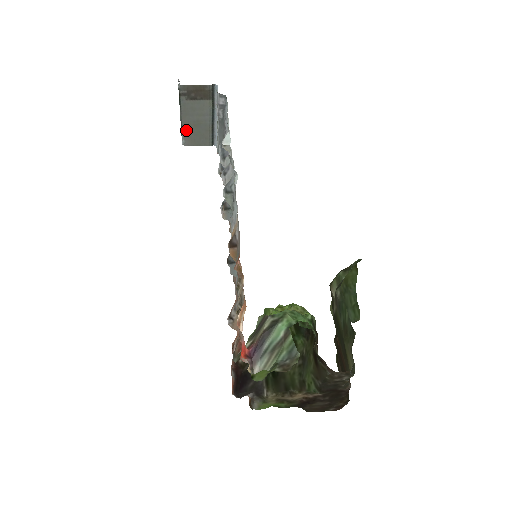
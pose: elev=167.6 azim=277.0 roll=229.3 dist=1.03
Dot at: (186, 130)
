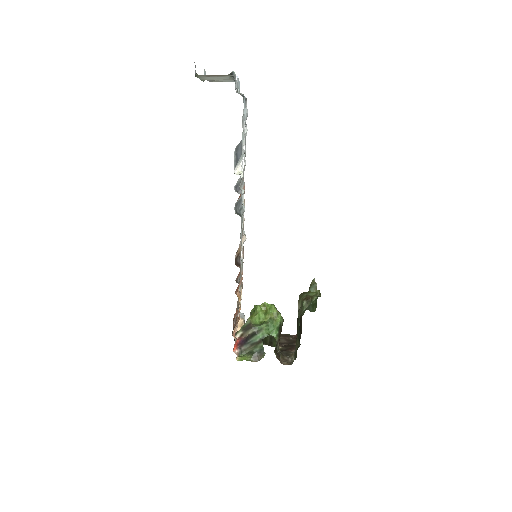
Dot at: occluded
